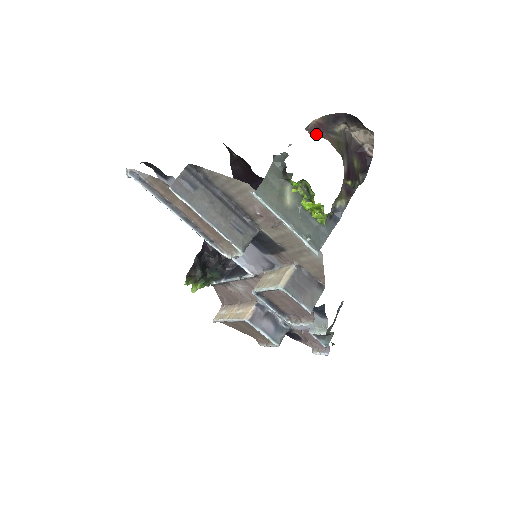
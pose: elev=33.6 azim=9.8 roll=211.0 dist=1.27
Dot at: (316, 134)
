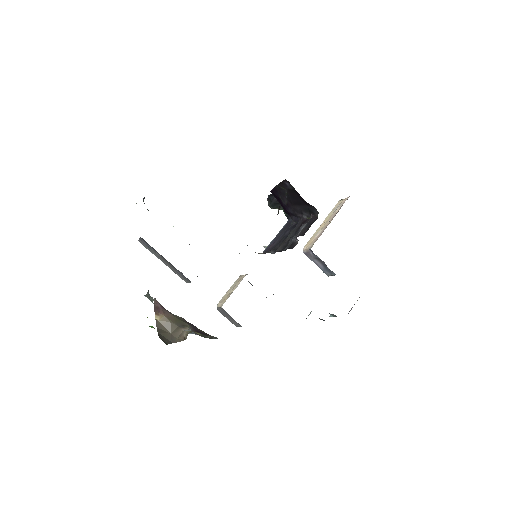
Dot at: (158, 307)
